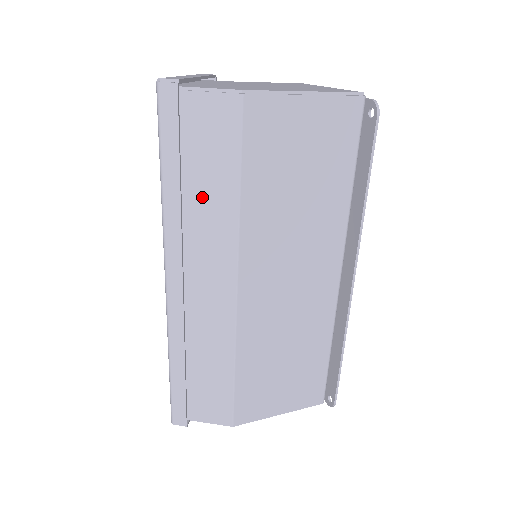
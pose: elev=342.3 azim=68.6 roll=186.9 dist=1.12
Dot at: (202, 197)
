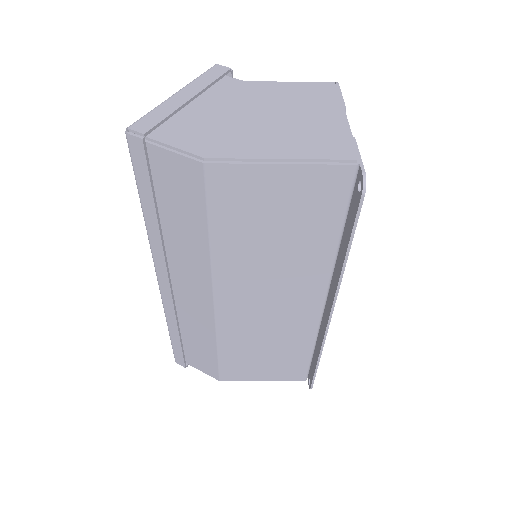
Dot at: (178, 231)
